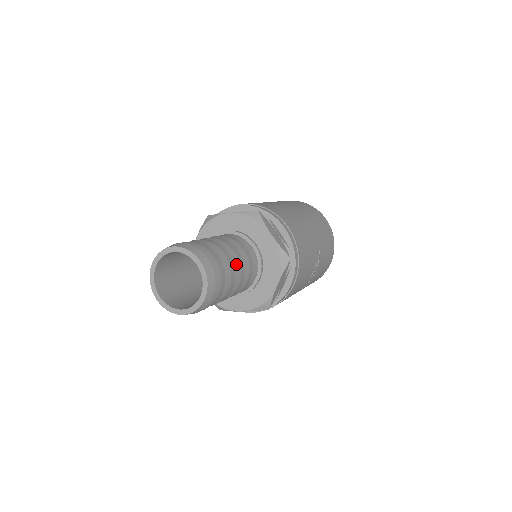
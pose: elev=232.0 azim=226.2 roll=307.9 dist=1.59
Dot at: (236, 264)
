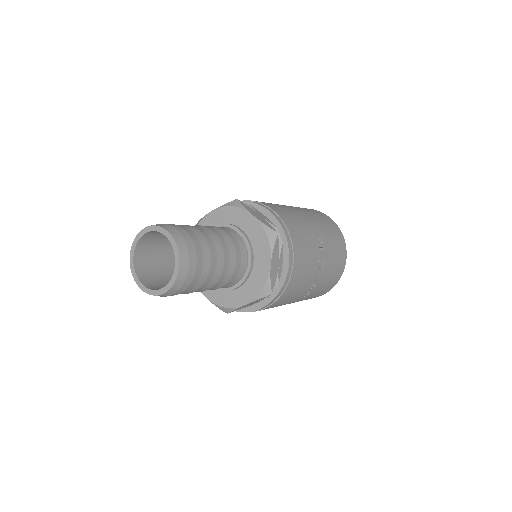
Dot at: (215, 241)
